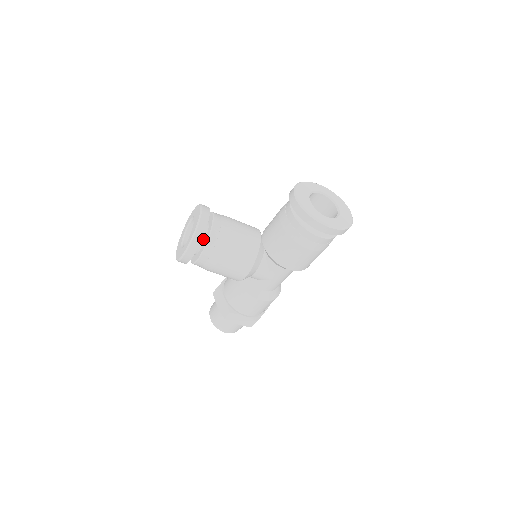
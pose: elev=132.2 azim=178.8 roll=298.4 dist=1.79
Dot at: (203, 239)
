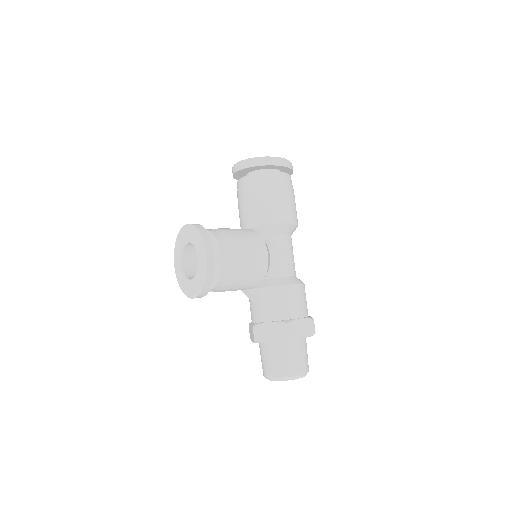
Dot at: occluded
